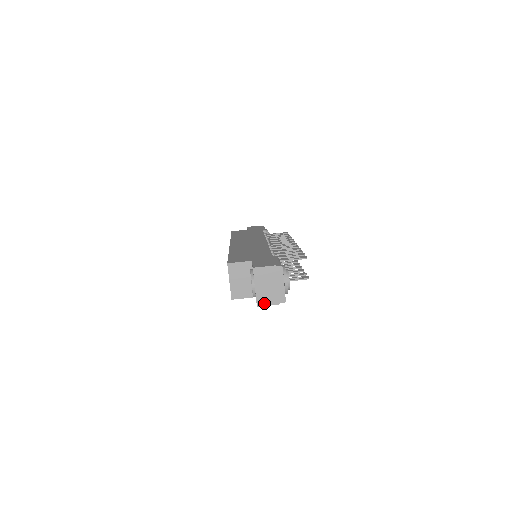
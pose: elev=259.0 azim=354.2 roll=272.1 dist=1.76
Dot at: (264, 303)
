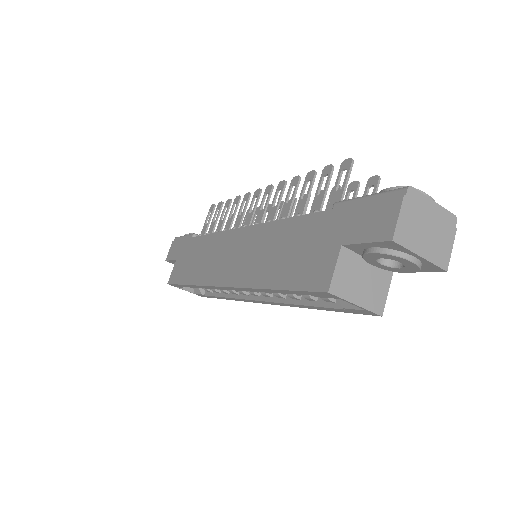
Dot at: (446, 255)
